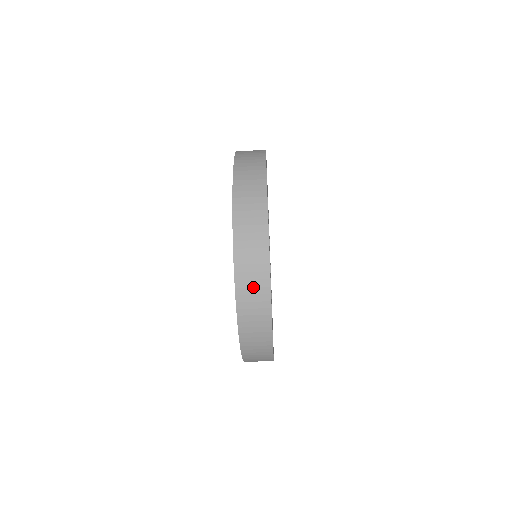
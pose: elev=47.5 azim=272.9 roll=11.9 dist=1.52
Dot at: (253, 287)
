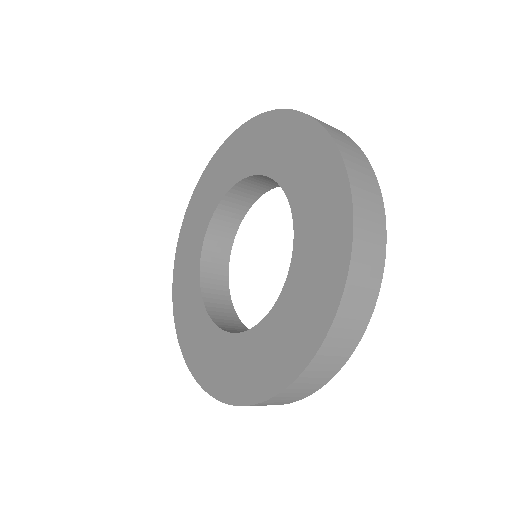
Dot at: (349, 329)
